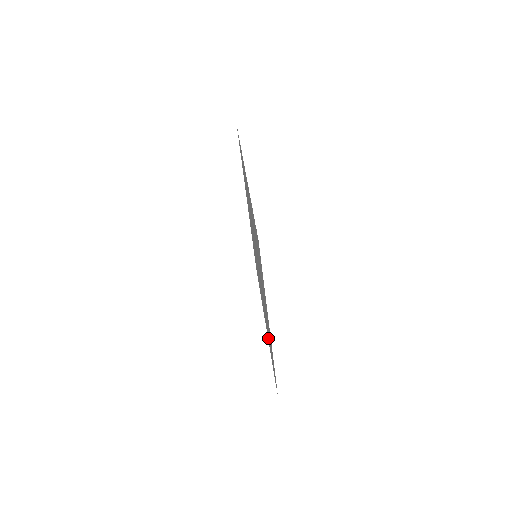
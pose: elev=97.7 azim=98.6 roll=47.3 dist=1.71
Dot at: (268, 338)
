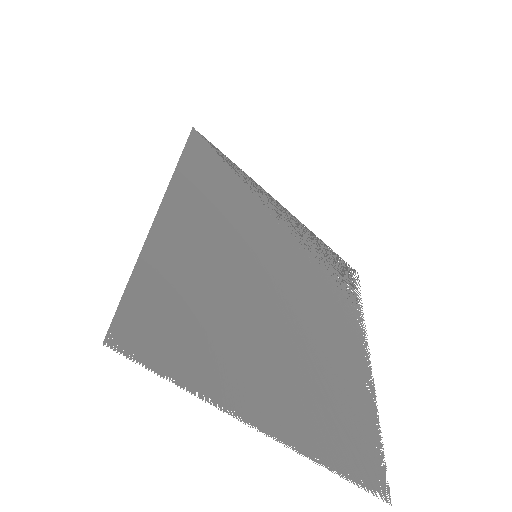
Dot at: (316, 250)
